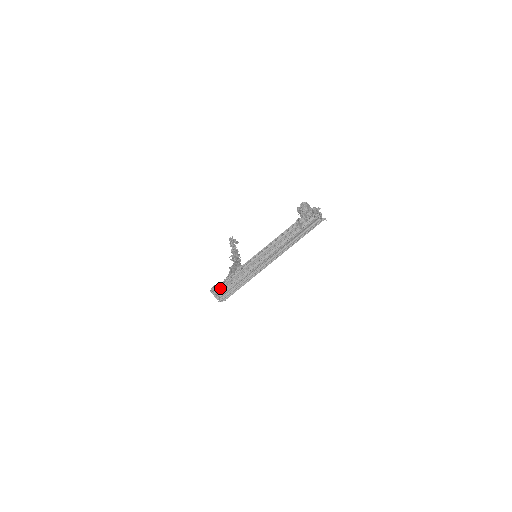
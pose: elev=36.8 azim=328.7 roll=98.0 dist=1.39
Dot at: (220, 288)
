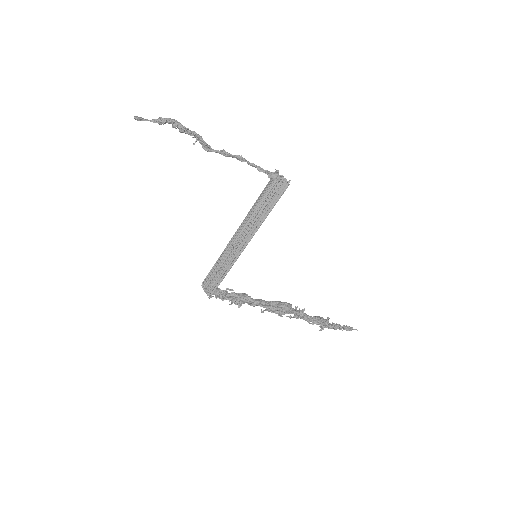
Dot at: (207, 280)
